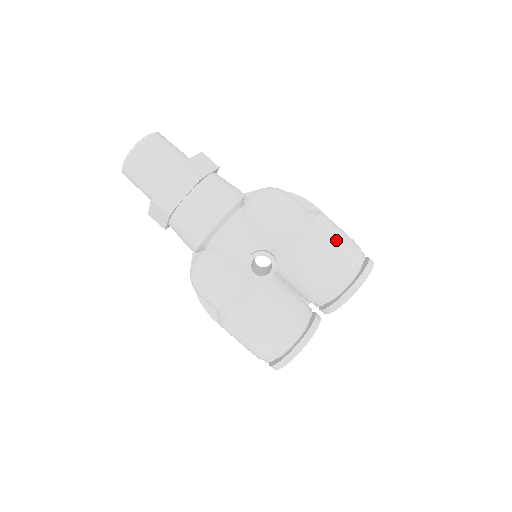
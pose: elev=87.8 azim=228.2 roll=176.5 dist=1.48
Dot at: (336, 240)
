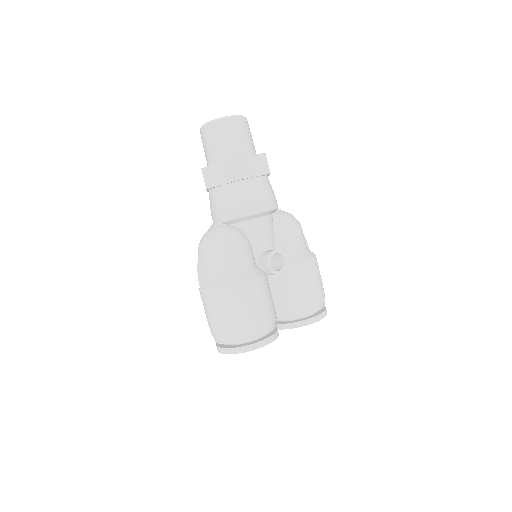
Dot at: occluded
